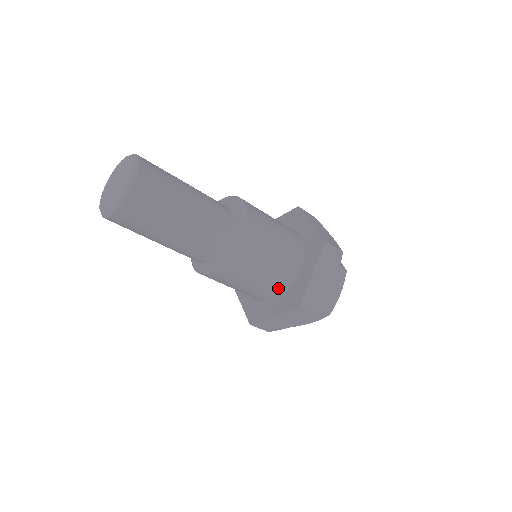
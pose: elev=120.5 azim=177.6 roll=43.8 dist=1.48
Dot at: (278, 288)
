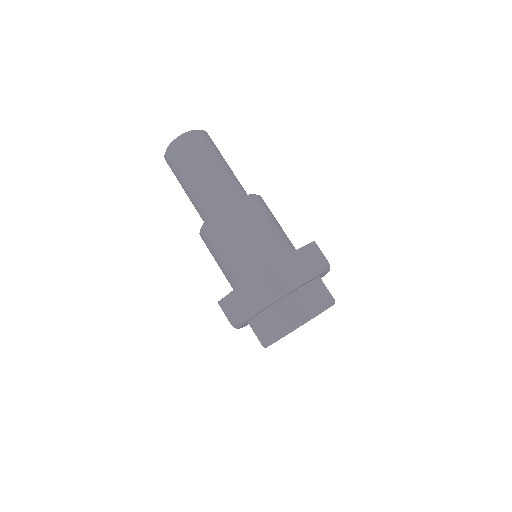
Dot at: (232, 283)
